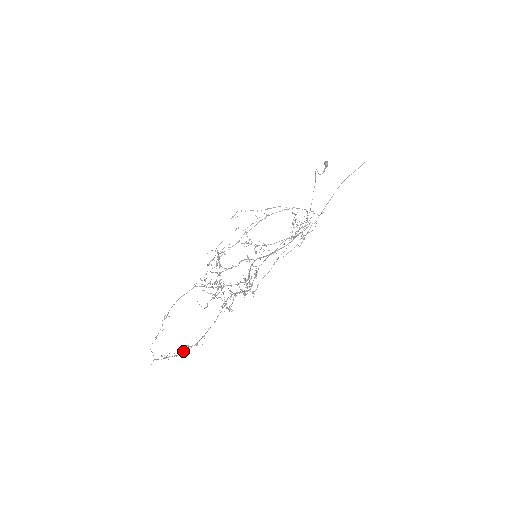
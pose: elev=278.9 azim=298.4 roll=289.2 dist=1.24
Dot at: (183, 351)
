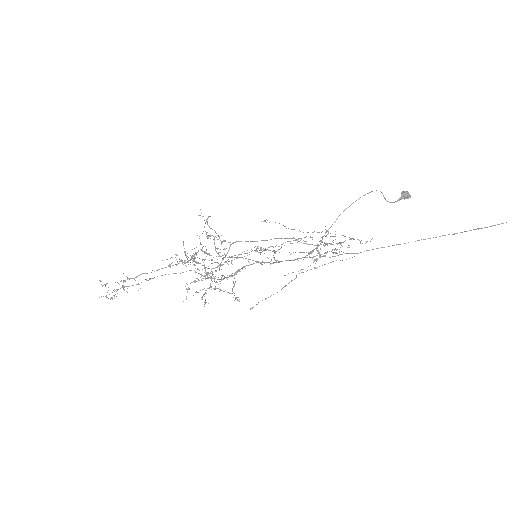
Dot at: (118, 289)
